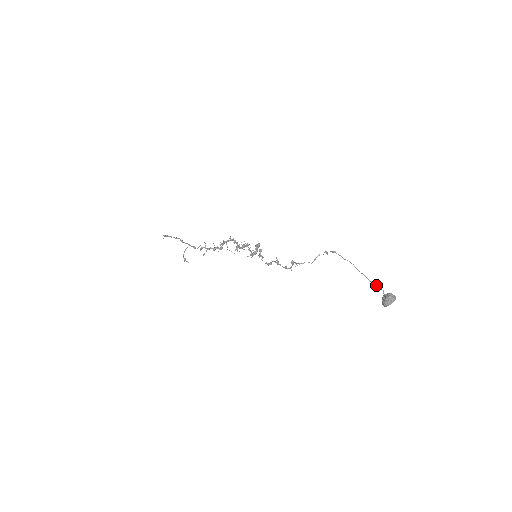
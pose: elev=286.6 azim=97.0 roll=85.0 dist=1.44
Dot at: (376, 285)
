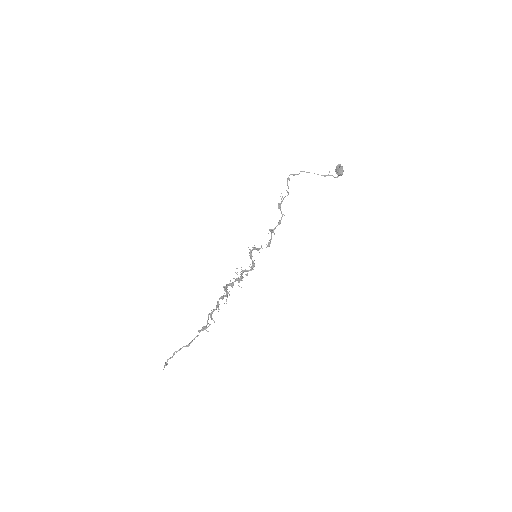
Dot at: (327, 175)
